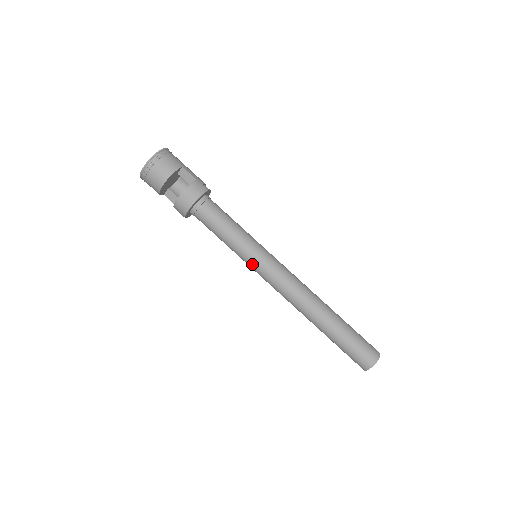
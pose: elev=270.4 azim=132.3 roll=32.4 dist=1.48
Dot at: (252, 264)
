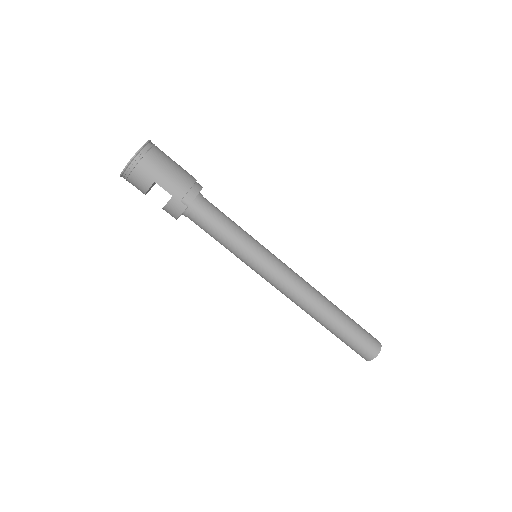
Dot at: occluded
